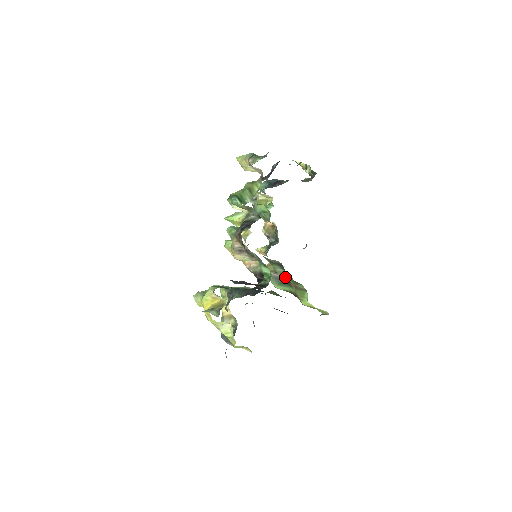
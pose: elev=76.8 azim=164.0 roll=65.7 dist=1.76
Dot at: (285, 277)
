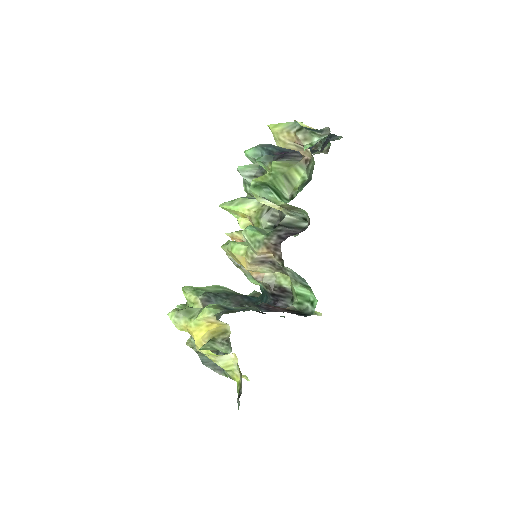
Dot at: occluded
